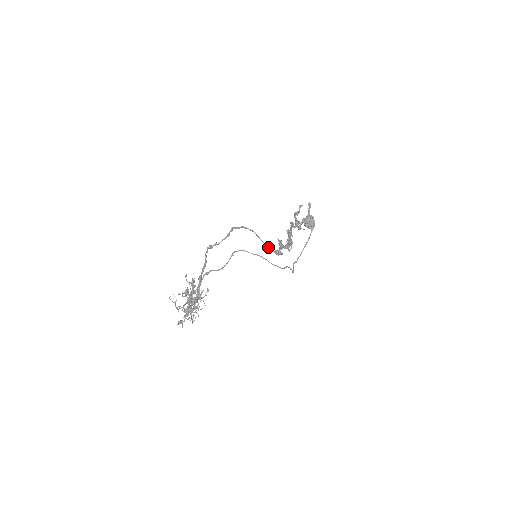
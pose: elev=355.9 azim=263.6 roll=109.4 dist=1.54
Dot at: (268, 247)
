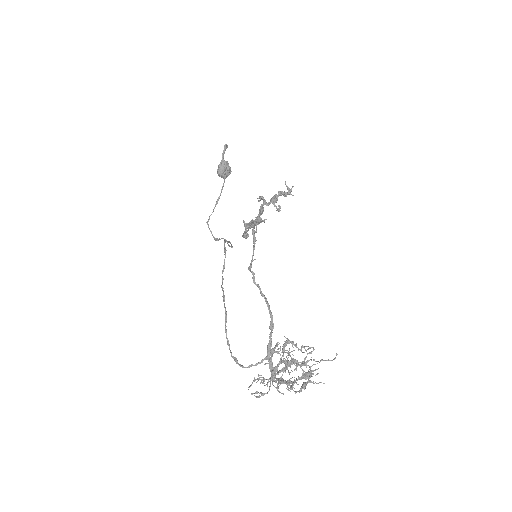
Dot at: occluded
